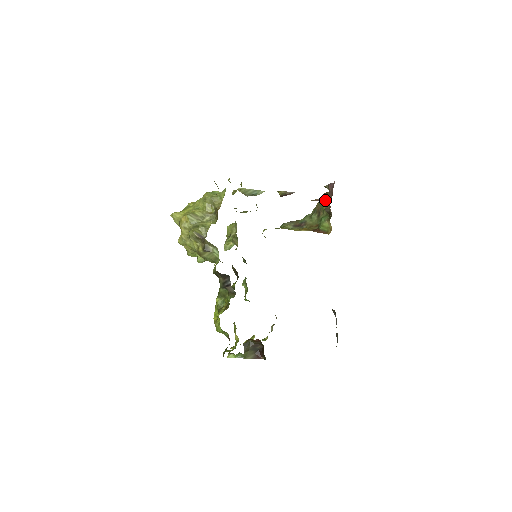
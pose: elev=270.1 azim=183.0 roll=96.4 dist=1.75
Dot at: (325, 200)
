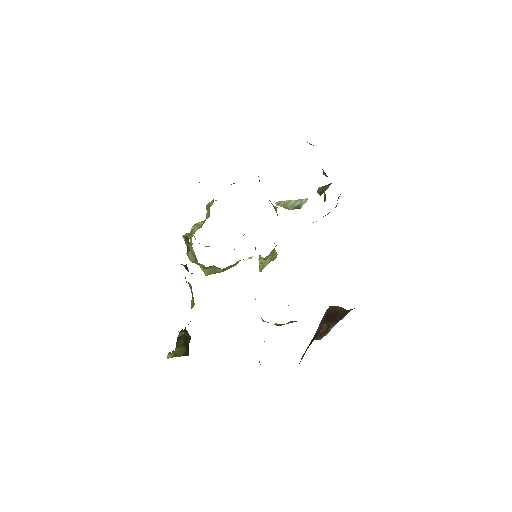
Dot at: occluded
